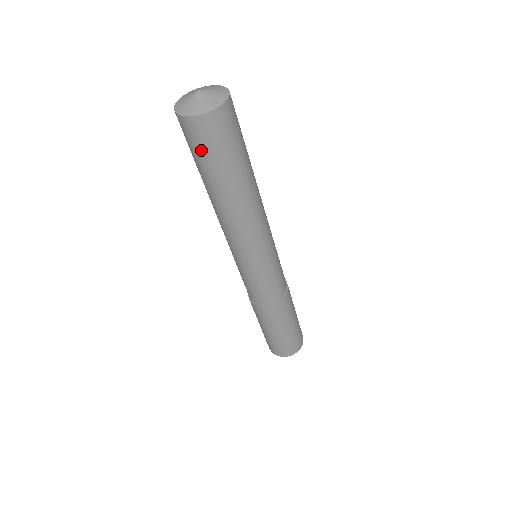
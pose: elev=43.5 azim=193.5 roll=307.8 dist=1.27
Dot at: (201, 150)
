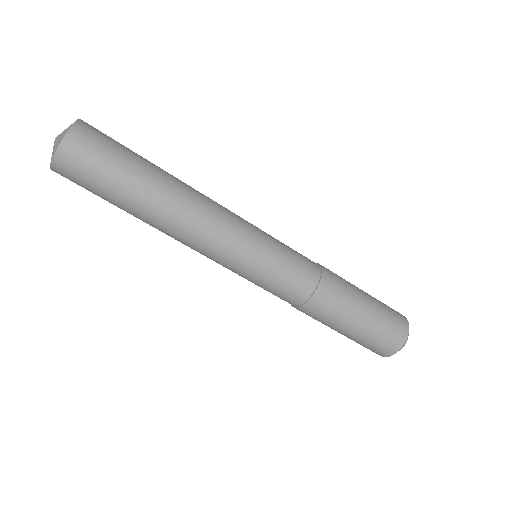
Dot at: (87, 189)
